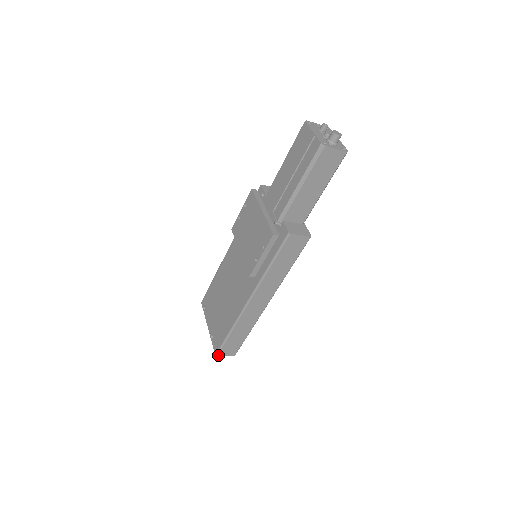
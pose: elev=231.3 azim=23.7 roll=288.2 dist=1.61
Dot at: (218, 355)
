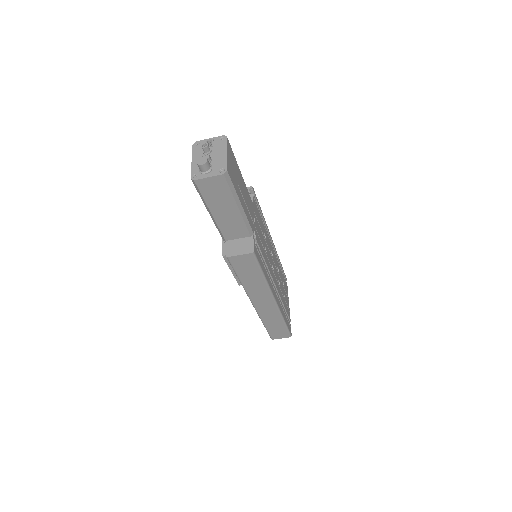
Dot at: (273, 339)
